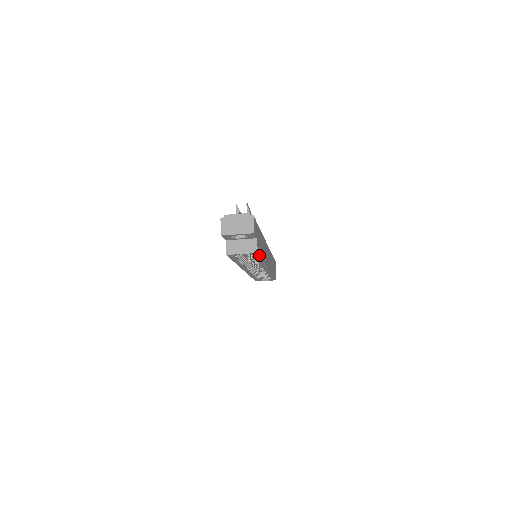
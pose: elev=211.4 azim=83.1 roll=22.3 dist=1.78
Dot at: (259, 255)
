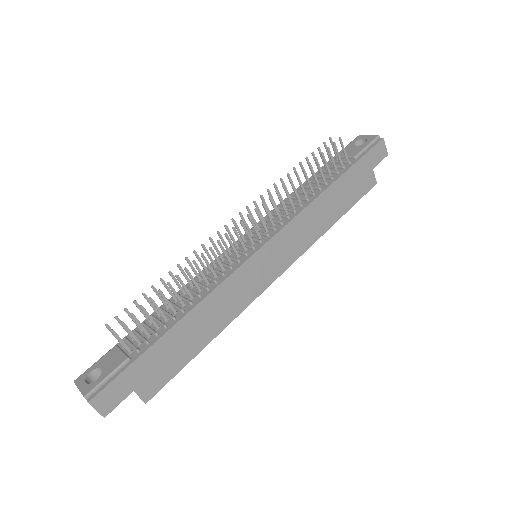
Dot at: (163, 386)
